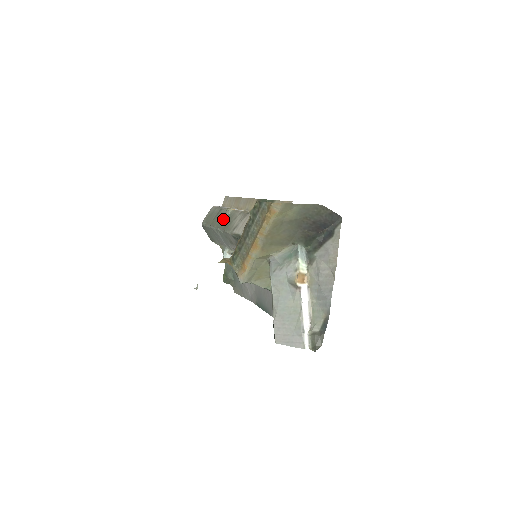
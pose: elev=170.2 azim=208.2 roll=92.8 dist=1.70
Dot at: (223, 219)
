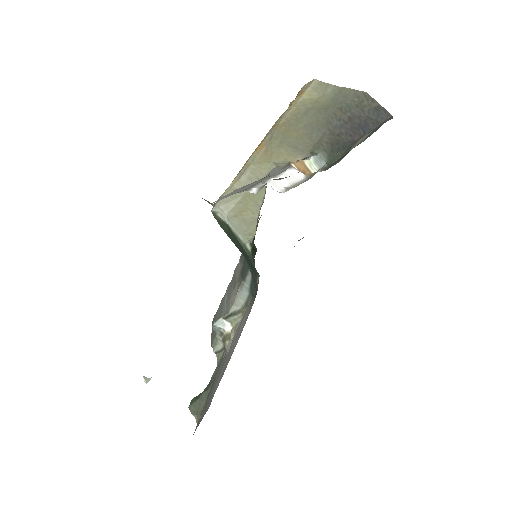
Dot at: occluded
